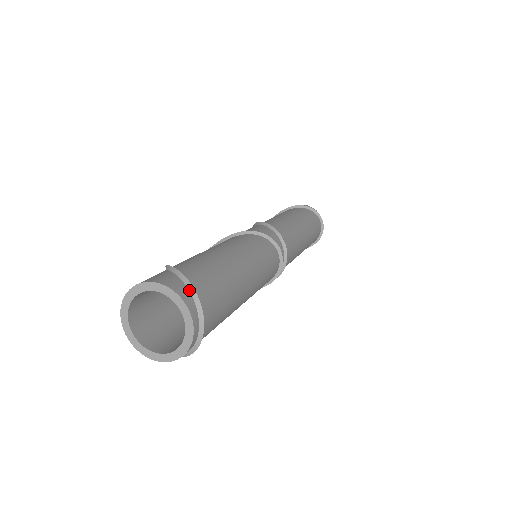
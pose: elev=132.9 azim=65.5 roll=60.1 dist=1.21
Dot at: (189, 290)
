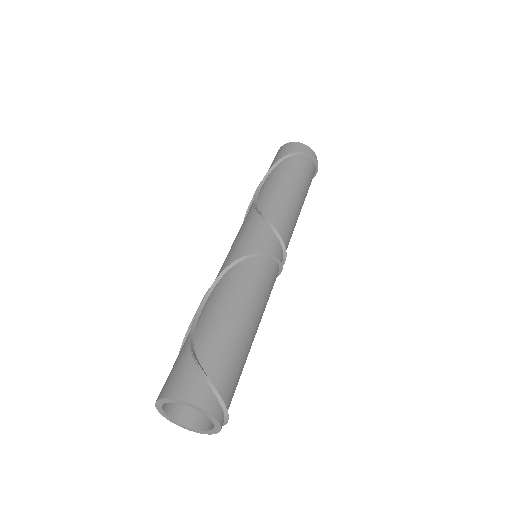
Dot at: (219, 402)
